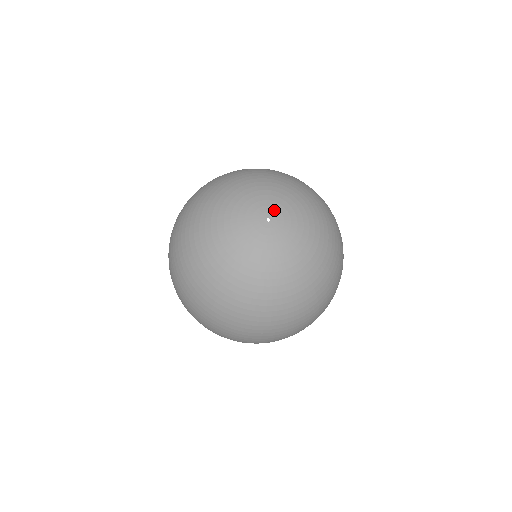
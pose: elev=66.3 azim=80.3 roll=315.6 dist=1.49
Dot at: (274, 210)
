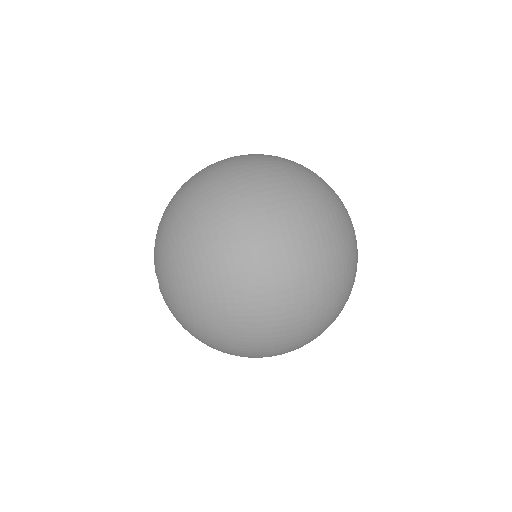
Dot at: occluded
